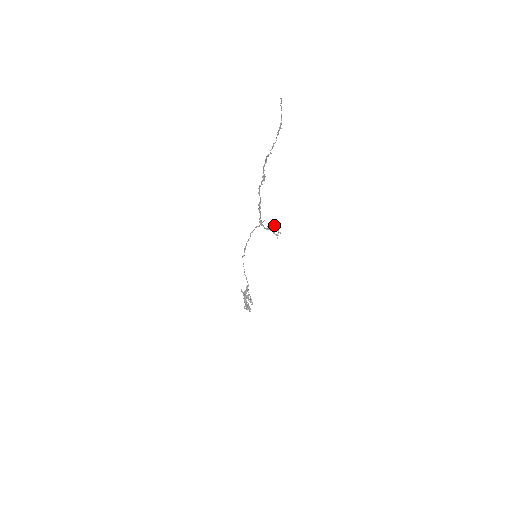
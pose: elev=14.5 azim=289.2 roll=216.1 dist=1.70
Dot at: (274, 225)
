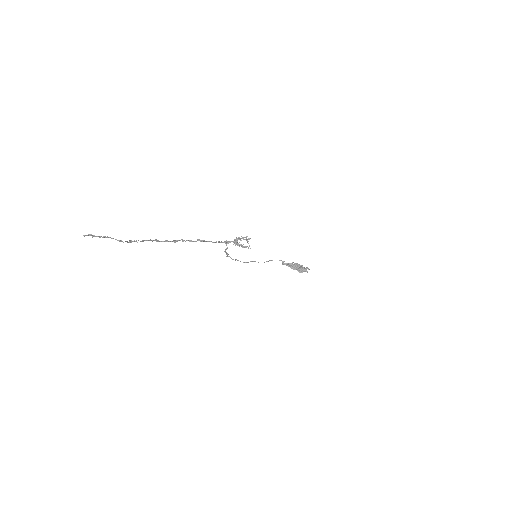
Dot at: (237, 238)
